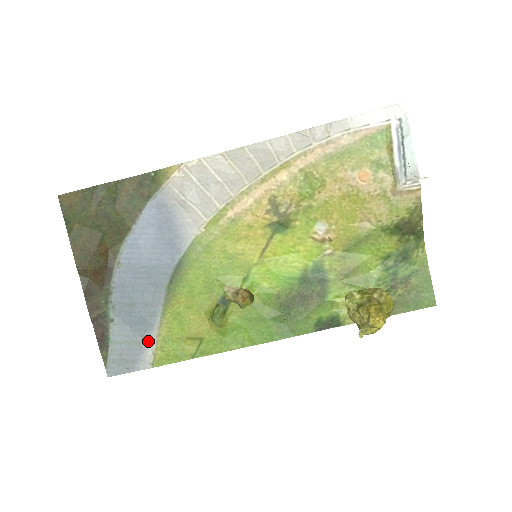
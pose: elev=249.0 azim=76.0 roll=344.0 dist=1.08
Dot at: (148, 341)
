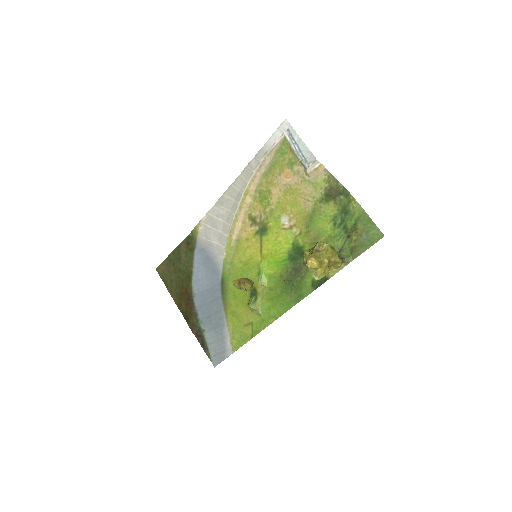
Dot at: (225, 336)
